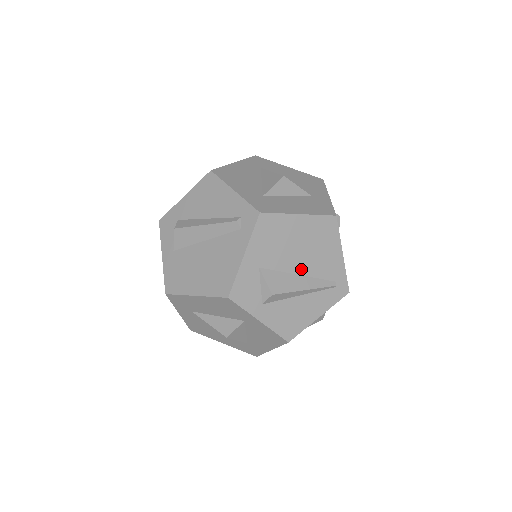
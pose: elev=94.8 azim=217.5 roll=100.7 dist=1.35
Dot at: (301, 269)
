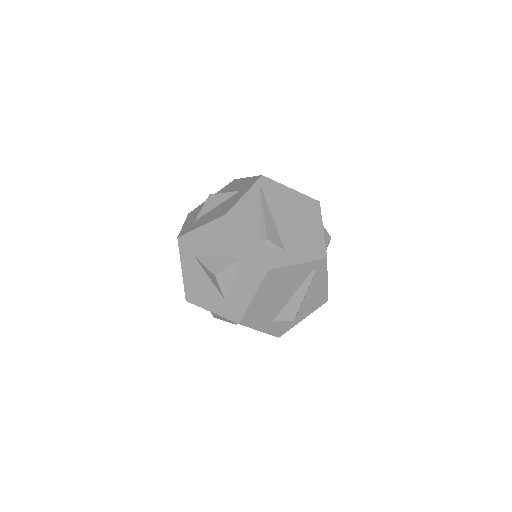
Dot at: (289, 295)
